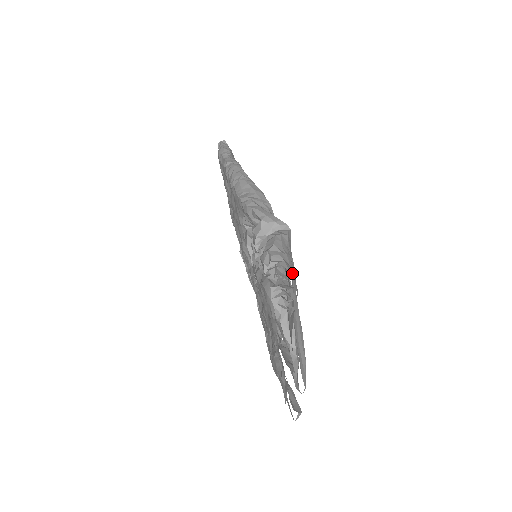
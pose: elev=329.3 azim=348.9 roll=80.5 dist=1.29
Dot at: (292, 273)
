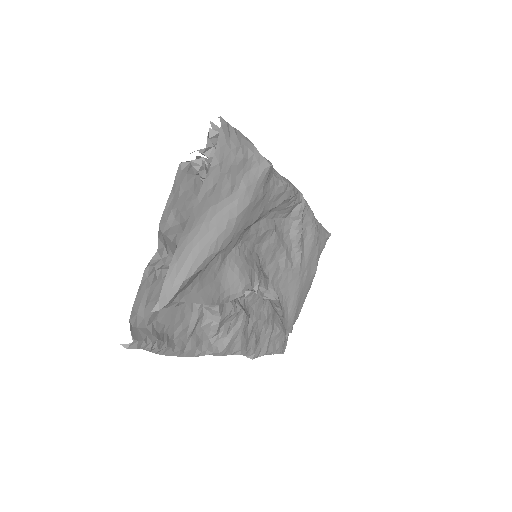
Dot at: (225, 137)
